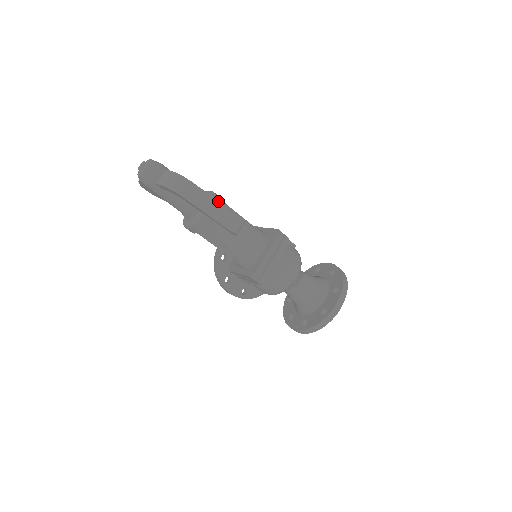
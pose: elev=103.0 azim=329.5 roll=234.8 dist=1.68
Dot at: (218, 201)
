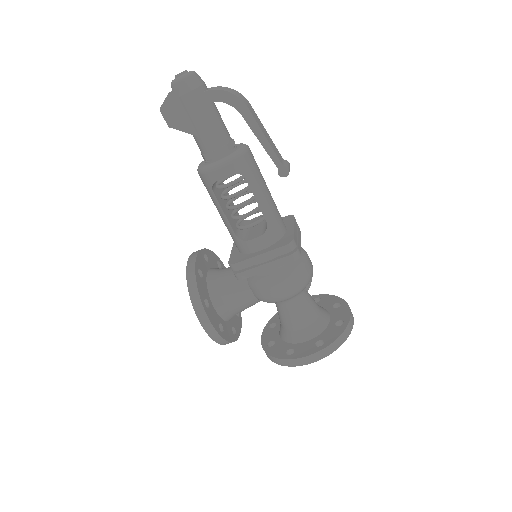
Dot at: (268, 134)
